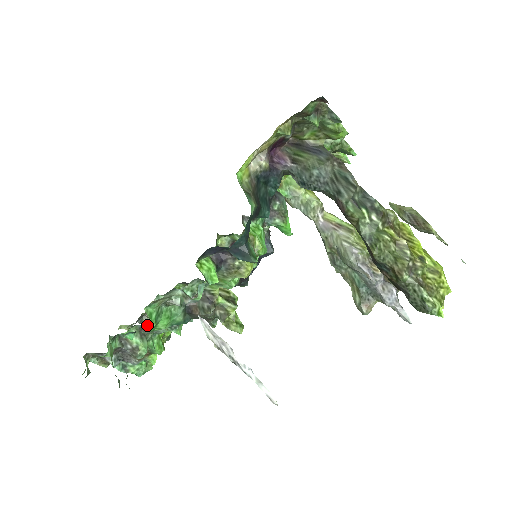
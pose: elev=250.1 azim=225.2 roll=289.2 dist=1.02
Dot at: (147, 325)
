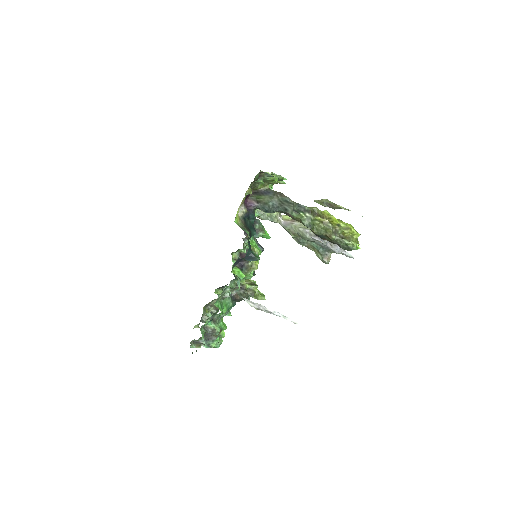
Dot at: (215, 315)
